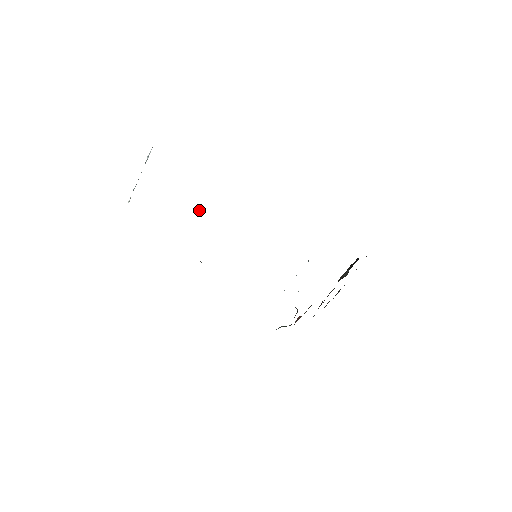
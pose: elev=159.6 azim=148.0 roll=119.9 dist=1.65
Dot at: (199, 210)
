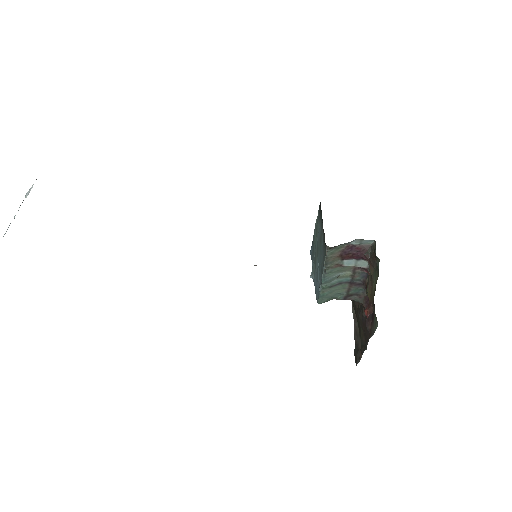
Dot at: occluded
